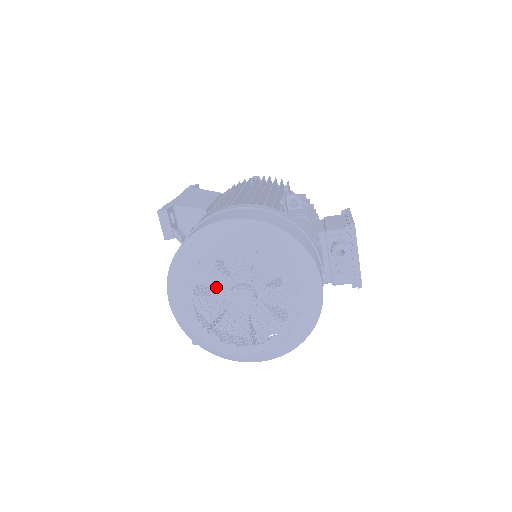
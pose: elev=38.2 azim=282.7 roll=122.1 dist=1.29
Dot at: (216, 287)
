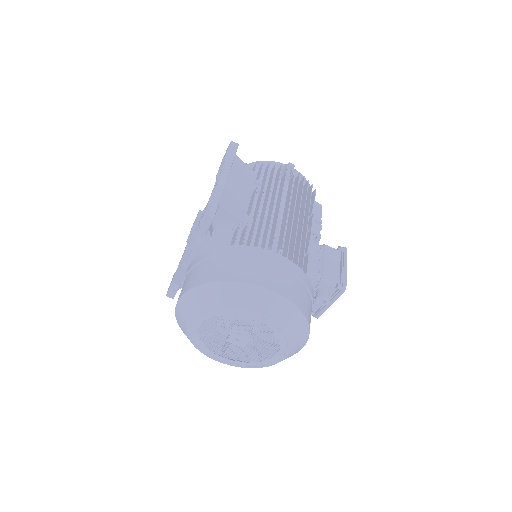
Dot at: occluded
